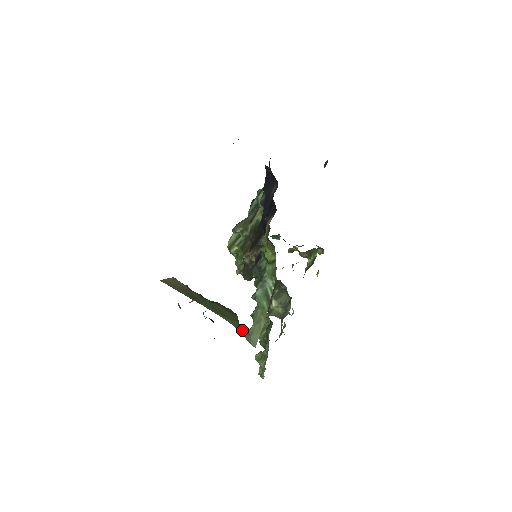
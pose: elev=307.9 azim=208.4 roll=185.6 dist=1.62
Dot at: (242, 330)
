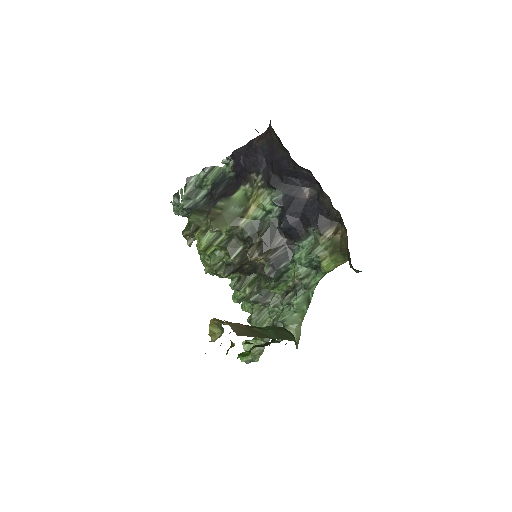
Dot at: occluded
